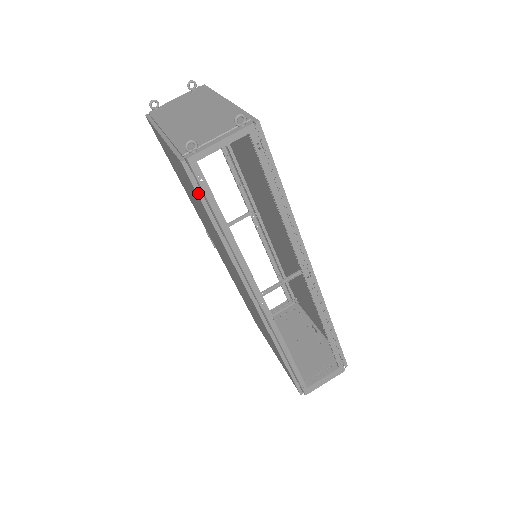
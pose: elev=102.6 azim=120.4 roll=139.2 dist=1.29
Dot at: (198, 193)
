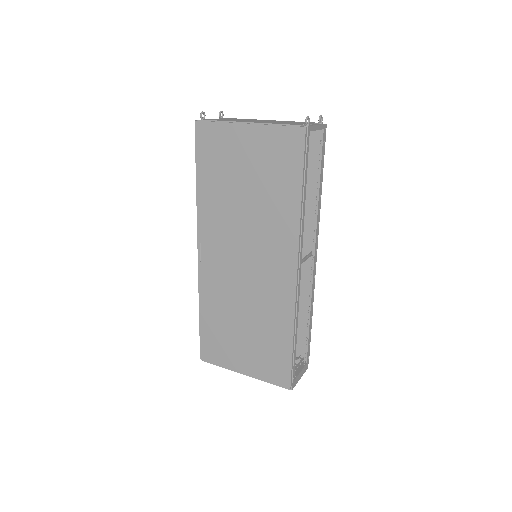
Dot at: (304, 155)
